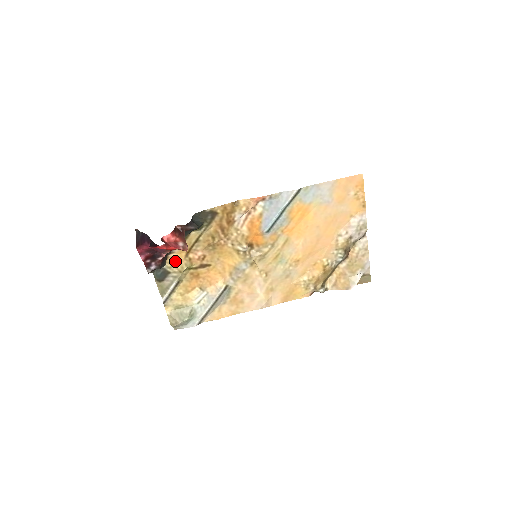
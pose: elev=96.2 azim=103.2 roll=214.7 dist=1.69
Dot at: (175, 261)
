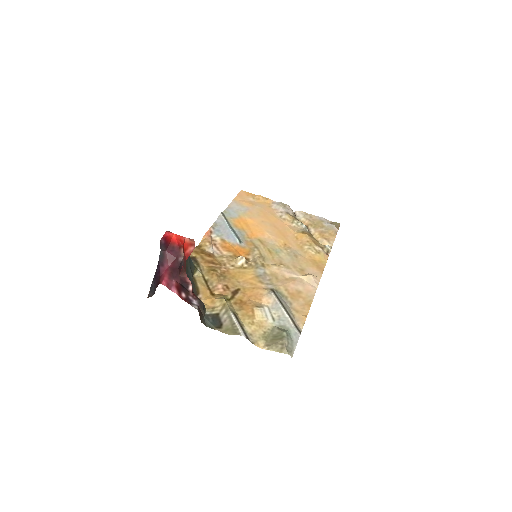
Dot at: (210, 304)
